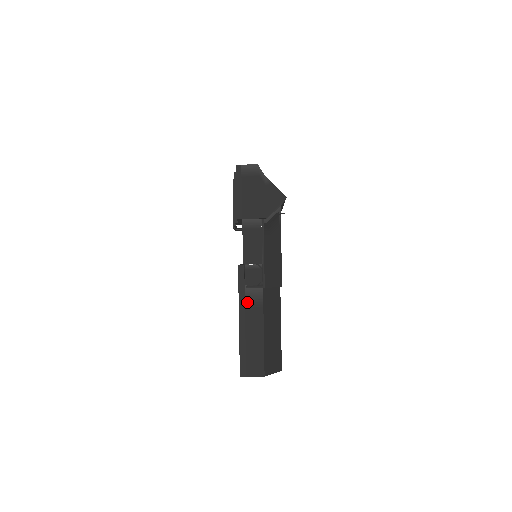
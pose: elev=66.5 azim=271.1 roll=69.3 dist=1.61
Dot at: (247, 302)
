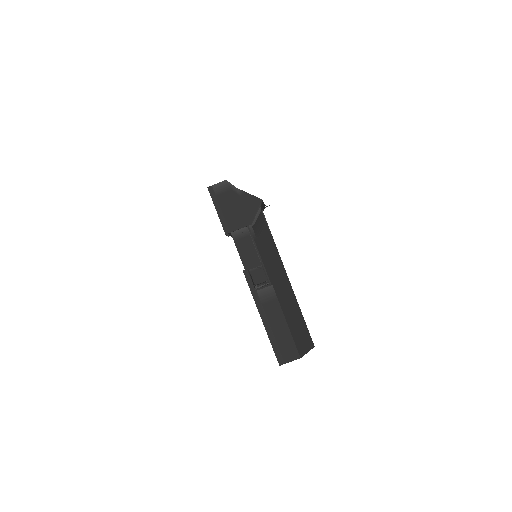
Dot at: (262, 300)
